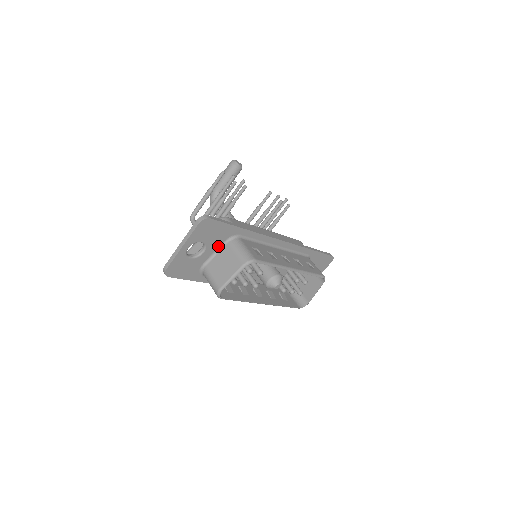
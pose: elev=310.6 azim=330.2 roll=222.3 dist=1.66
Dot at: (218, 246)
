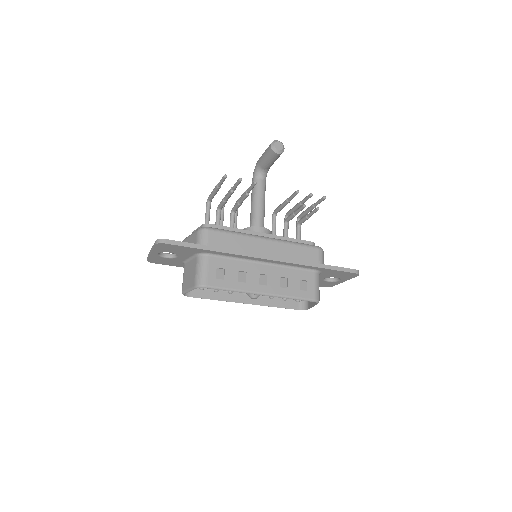
Dot at: (190, 255)
